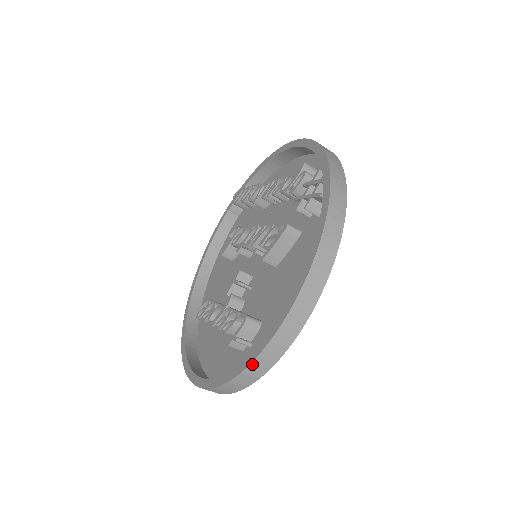
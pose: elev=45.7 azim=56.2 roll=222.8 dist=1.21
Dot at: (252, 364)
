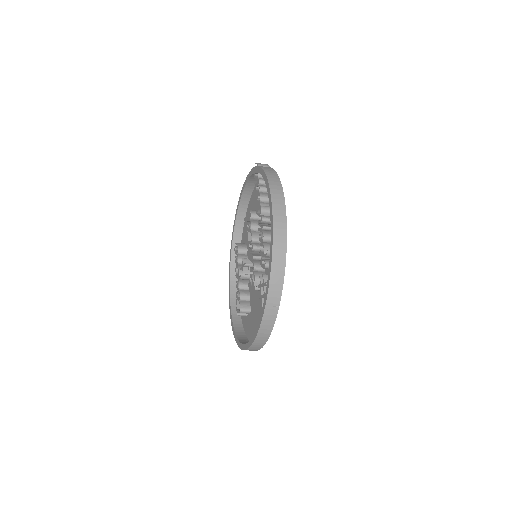
Dot at: occluded
